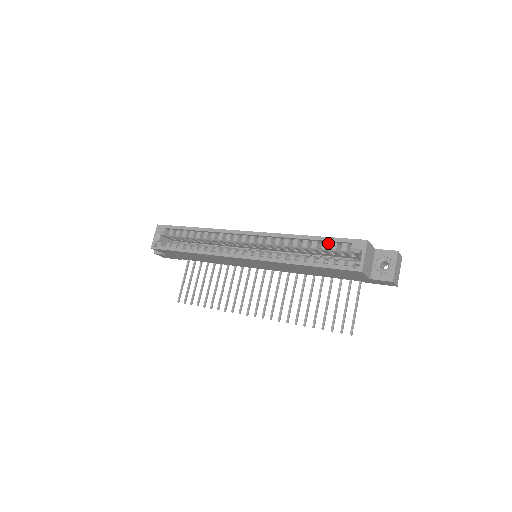
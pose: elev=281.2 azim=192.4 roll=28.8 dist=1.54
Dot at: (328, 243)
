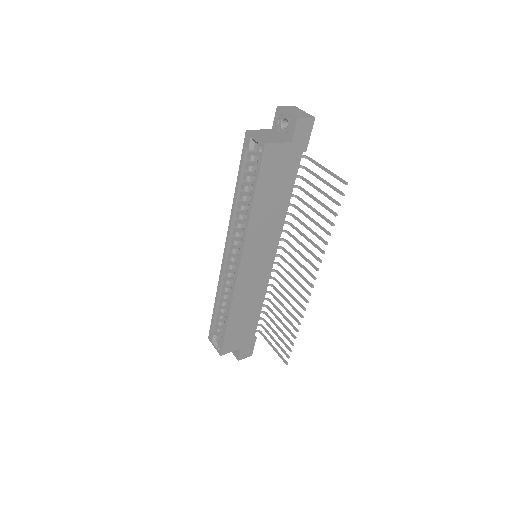
Dot at: (246, 173)
